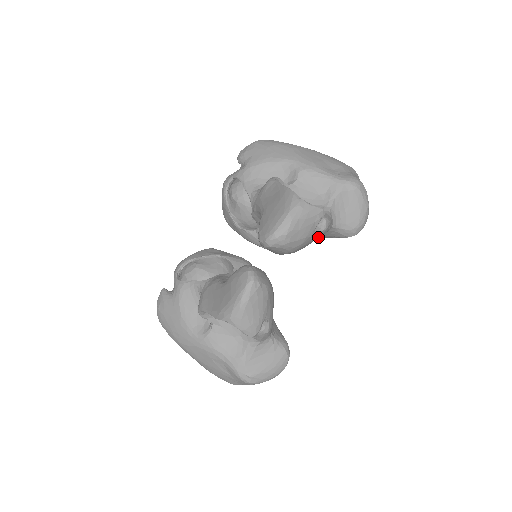
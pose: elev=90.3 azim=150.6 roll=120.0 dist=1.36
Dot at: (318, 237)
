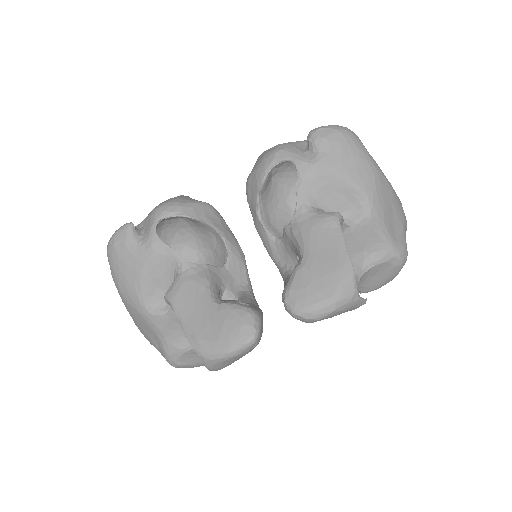
Dot at: occluded
